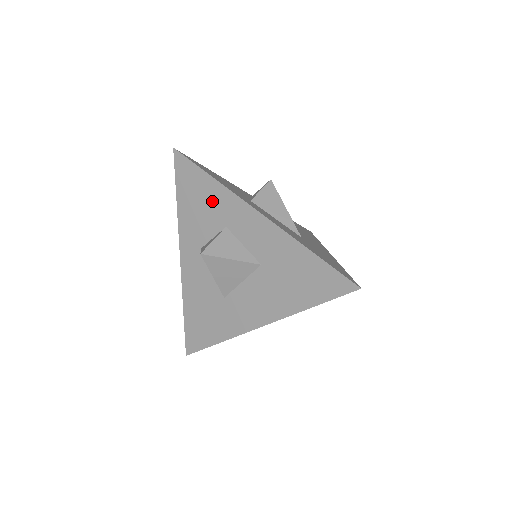
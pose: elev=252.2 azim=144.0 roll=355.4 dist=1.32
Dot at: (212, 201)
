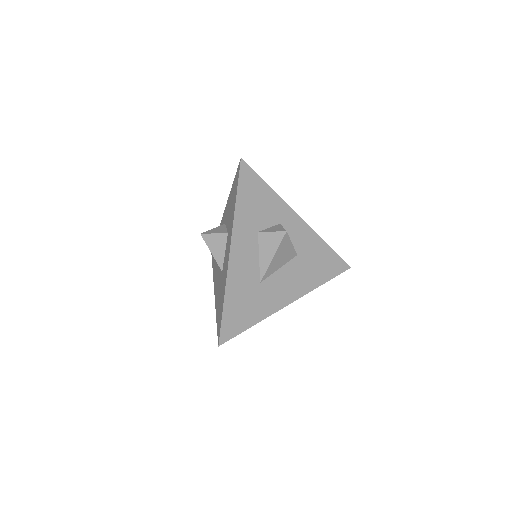
Dot at: (232, 212)
